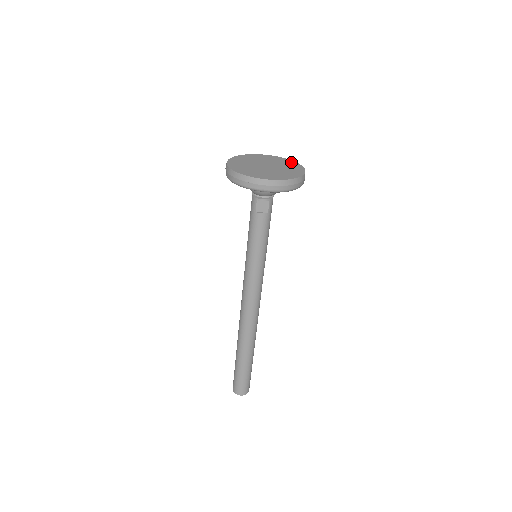
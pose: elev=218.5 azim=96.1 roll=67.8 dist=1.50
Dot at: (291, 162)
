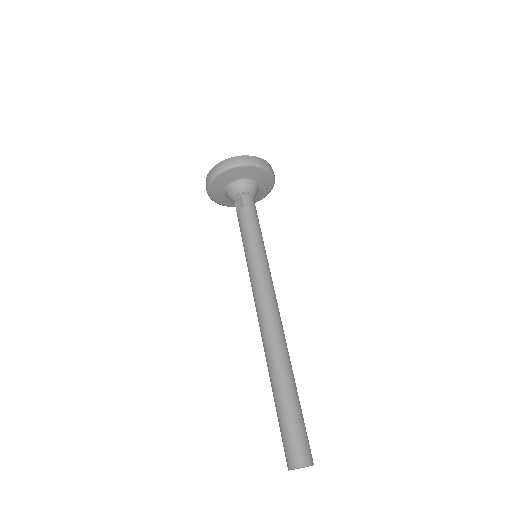
Dot at: occluded
